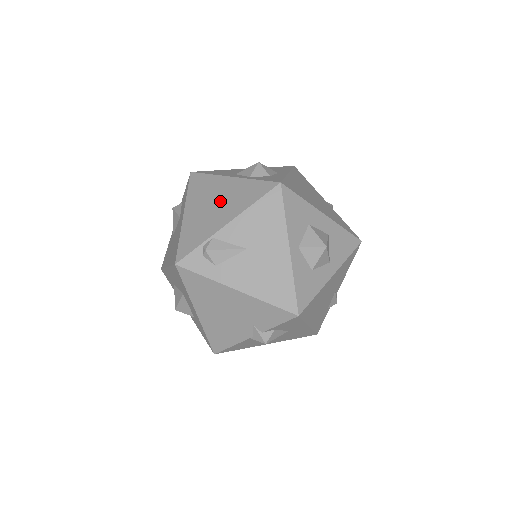
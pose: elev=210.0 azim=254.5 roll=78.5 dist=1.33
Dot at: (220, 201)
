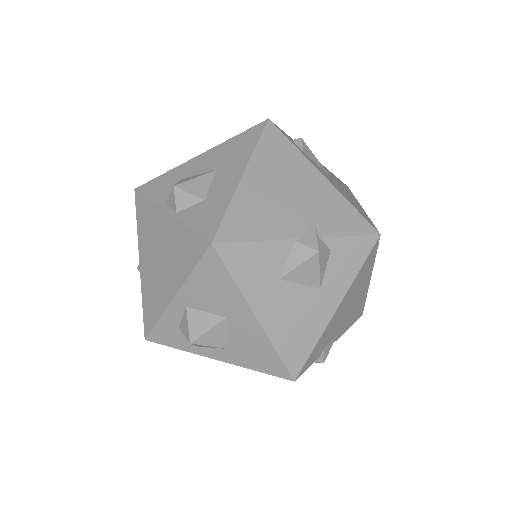
Dot at: occluded
